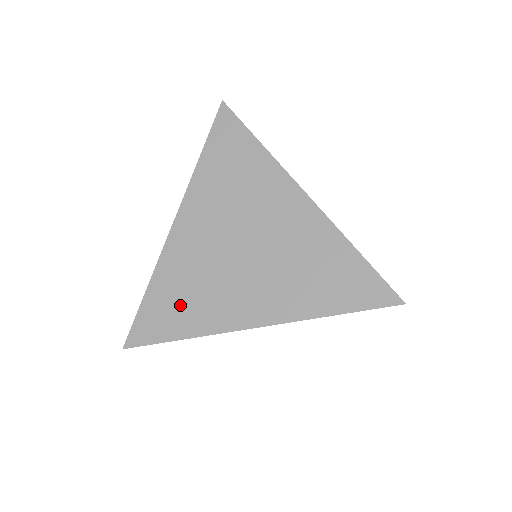
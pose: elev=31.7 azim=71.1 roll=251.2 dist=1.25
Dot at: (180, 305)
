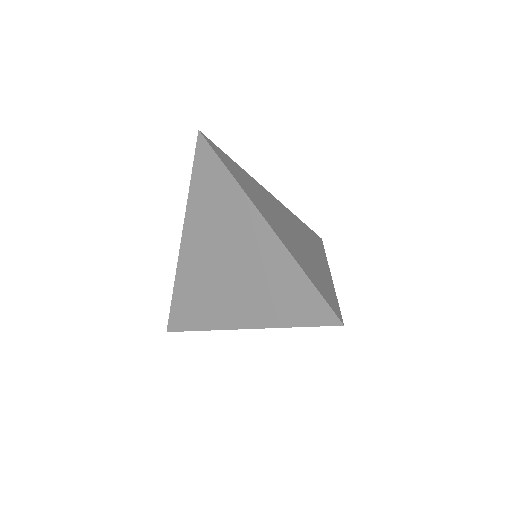
Dot at: (193, 305)
